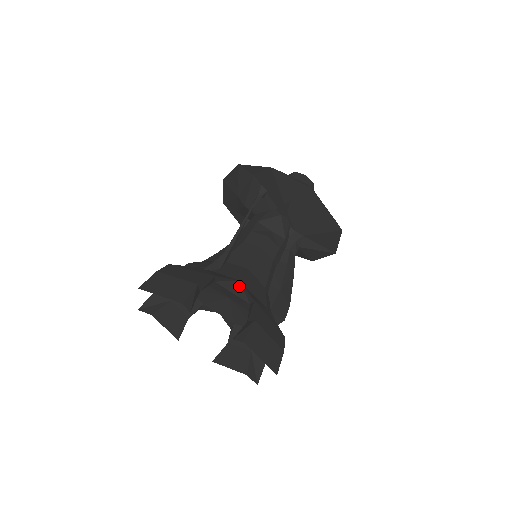
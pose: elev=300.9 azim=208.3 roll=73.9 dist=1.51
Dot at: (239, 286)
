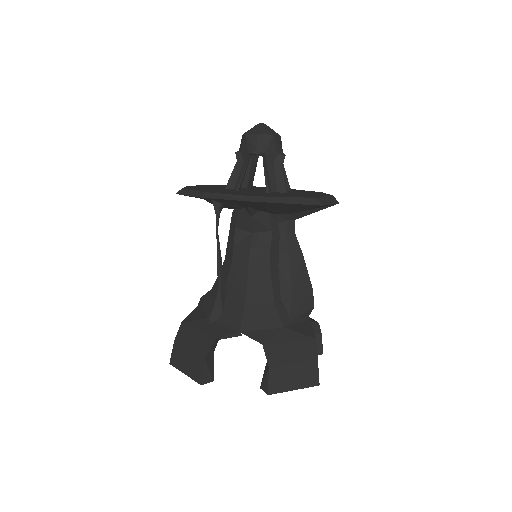
Dot at: (243, 332)
